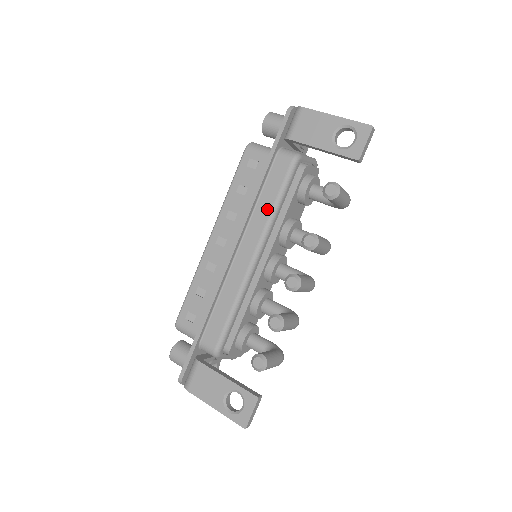
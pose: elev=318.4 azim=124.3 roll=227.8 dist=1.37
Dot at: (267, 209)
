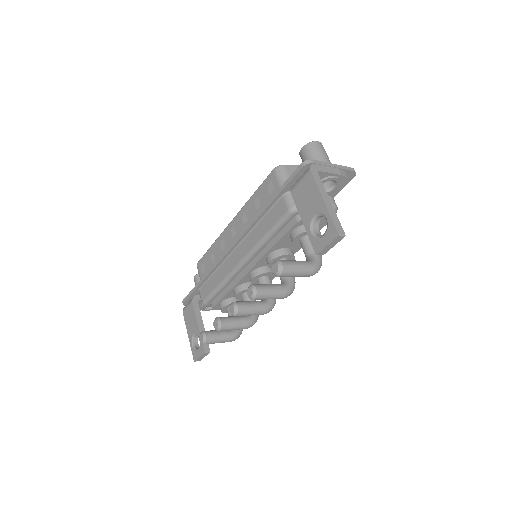
Dot at: (259, 235)
